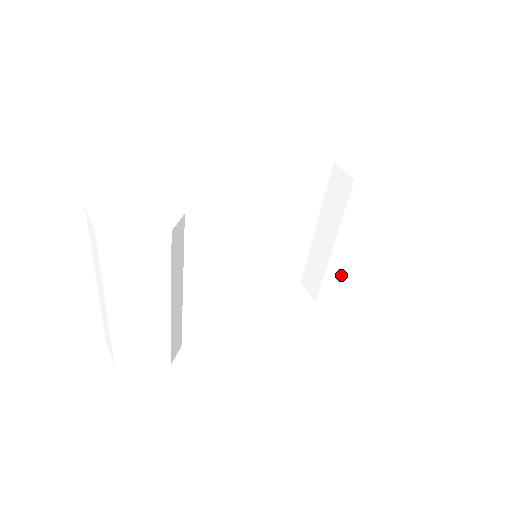
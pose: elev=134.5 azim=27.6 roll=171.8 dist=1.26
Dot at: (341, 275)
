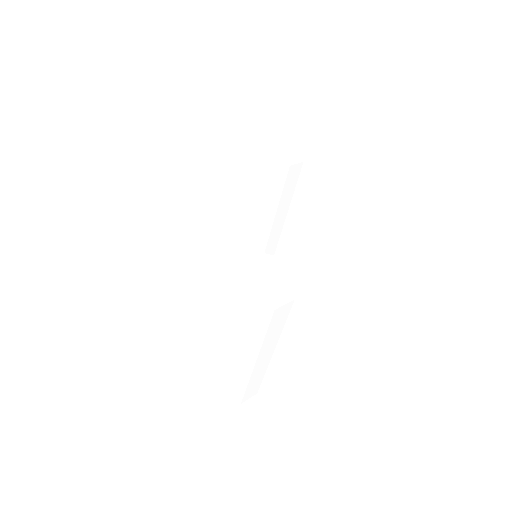
Dot at: (279, 232)
